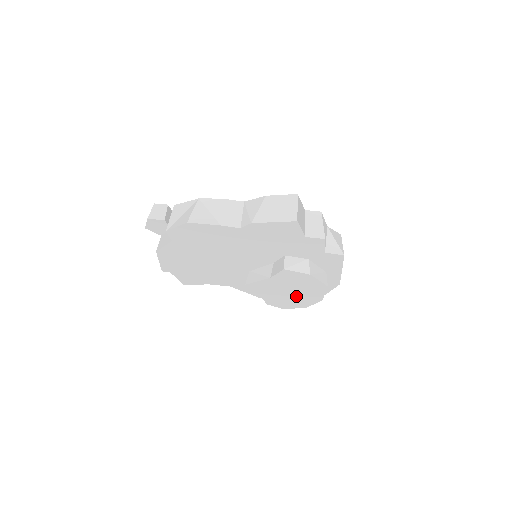
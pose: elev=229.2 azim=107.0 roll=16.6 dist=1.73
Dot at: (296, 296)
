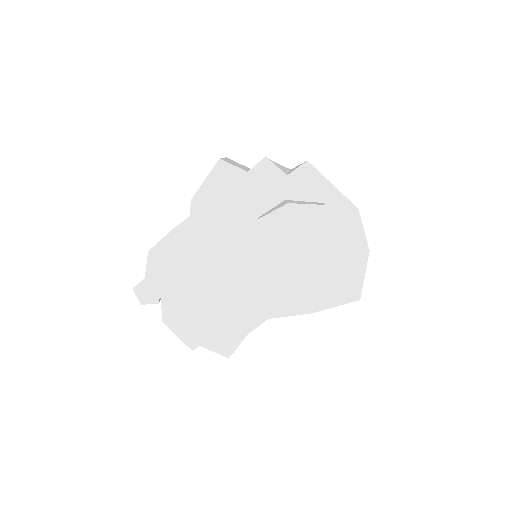
Dot at: (318, 254)
